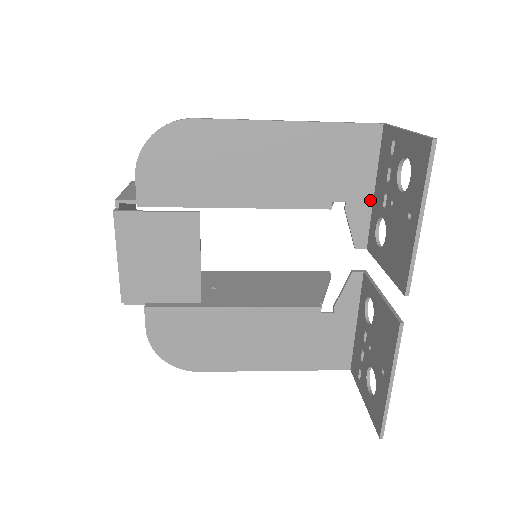
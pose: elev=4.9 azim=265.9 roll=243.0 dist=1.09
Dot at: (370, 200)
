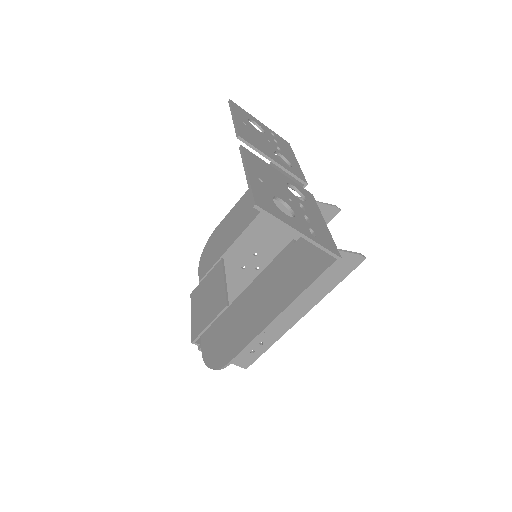
Dot at: occluded
